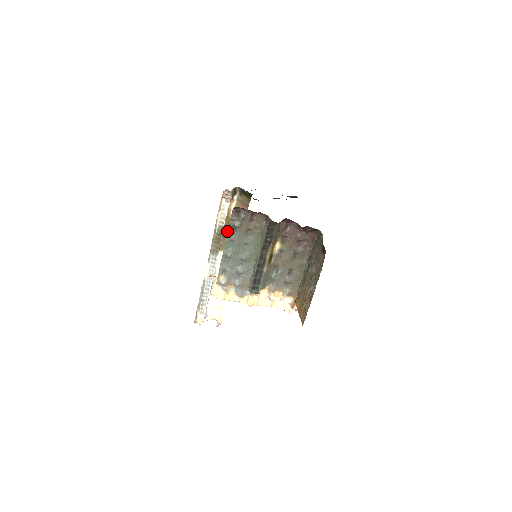
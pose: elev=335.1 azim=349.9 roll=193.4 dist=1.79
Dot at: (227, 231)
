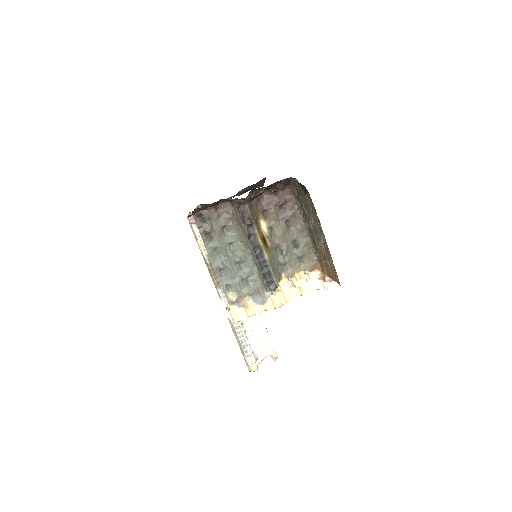
Dot at: occluded
